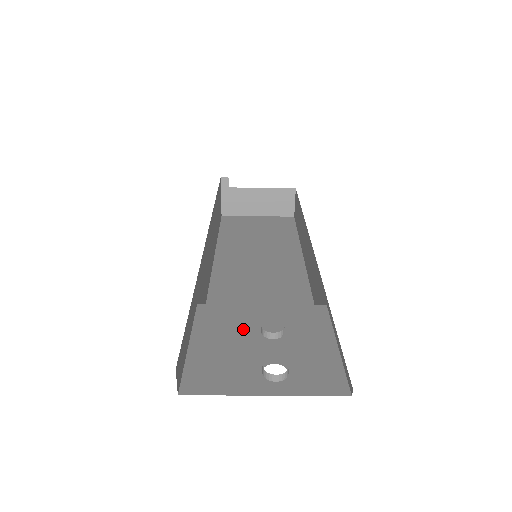
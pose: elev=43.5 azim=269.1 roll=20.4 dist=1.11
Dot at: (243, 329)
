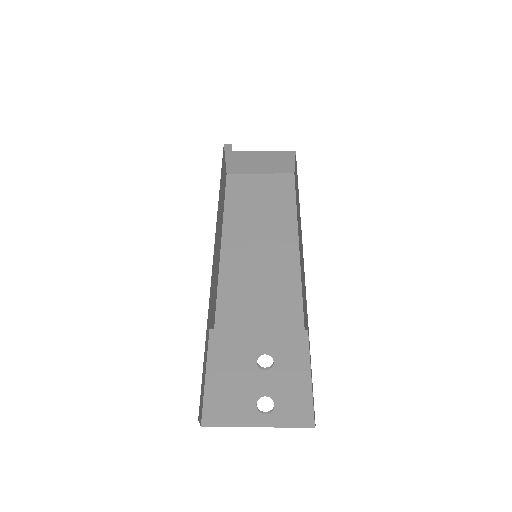
Dot at: (244, 359)
